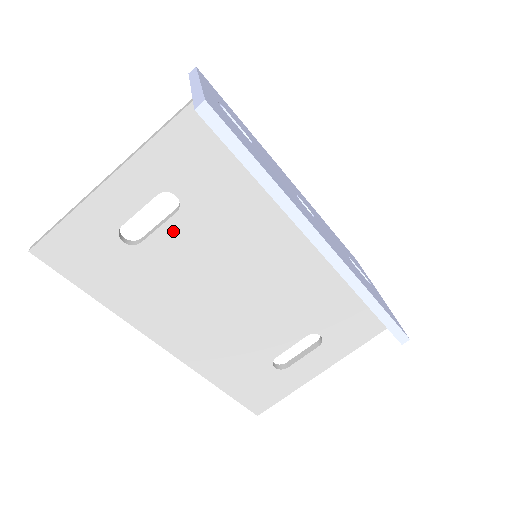
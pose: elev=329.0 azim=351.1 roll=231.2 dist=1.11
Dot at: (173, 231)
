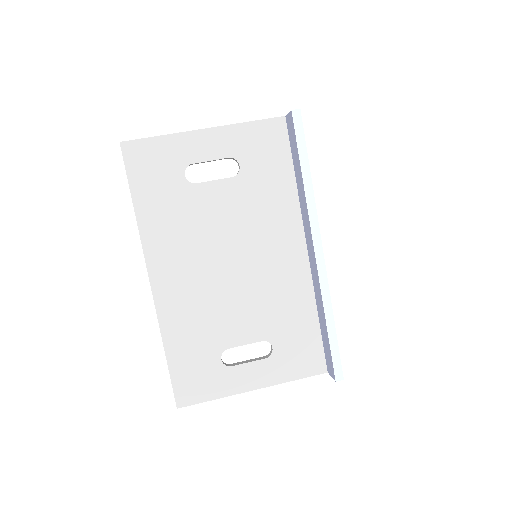
Dot at: (222, 189)
